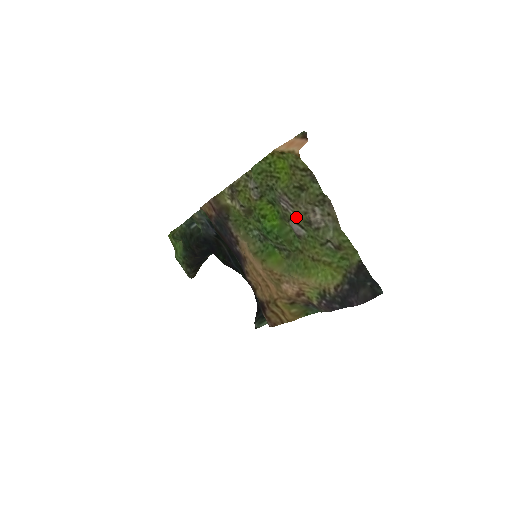
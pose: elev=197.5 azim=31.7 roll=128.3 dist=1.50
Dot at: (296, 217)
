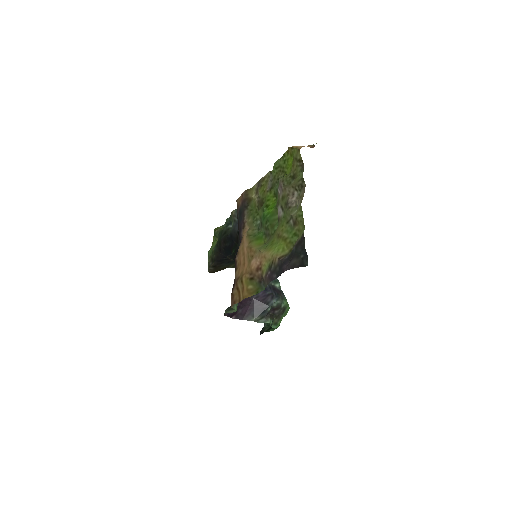
Dot at: (282, 200)
